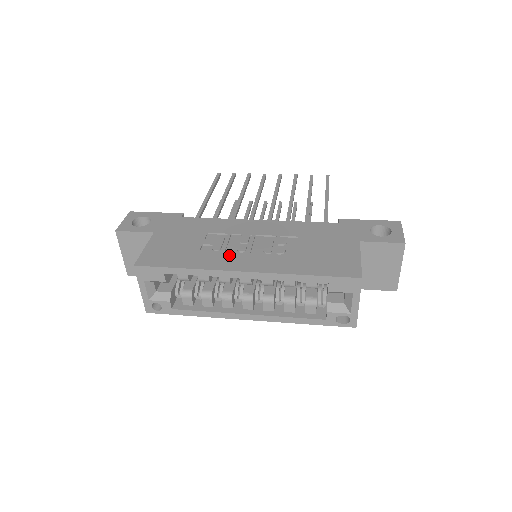
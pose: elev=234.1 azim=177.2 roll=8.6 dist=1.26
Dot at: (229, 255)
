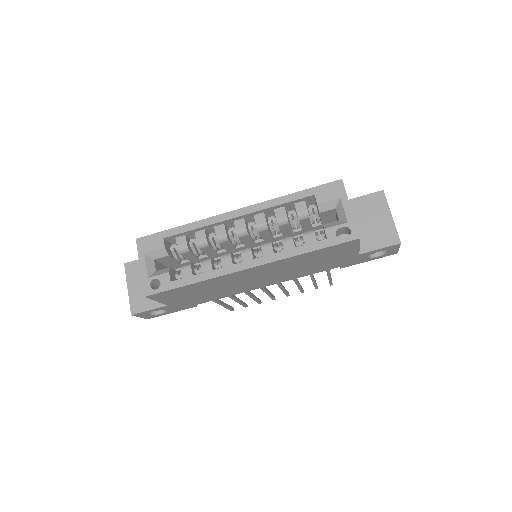
Dot at: occluded
